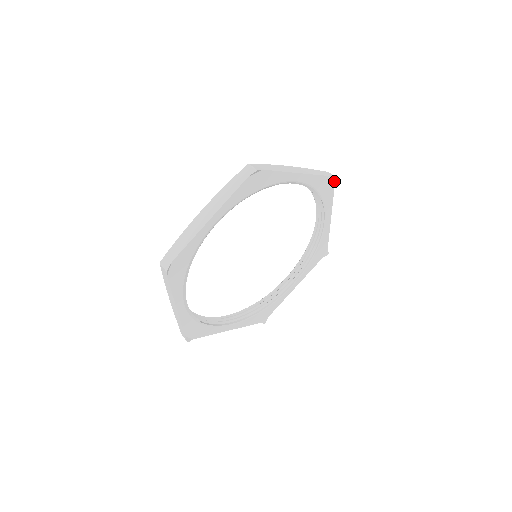
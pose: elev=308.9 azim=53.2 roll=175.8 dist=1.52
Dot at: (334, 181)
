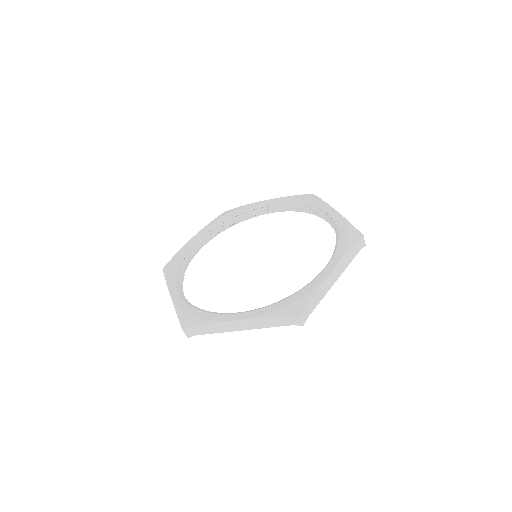
Dot at: occluded
